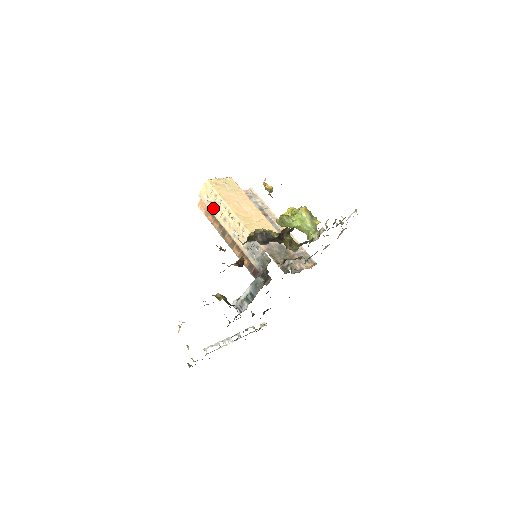
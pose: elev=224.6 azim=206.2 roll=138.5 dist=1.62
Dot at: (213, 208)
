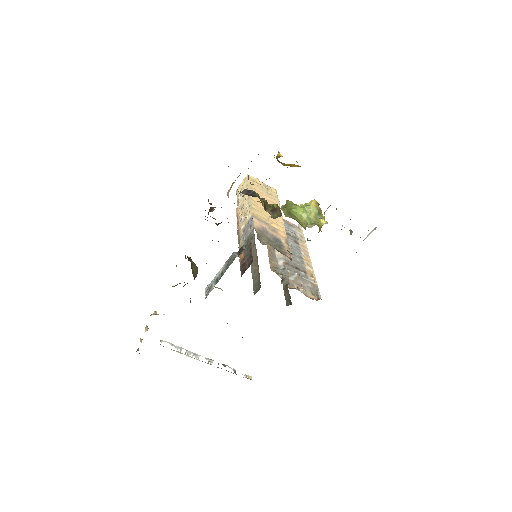
Dot at: (240, 199)
